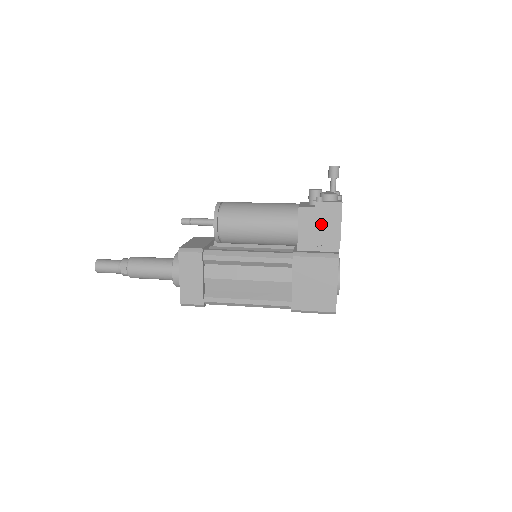
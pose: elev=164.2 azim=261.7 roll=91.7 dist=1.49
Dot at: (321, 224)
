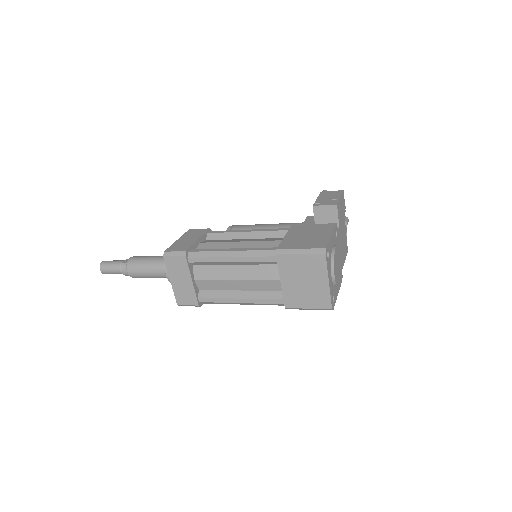
Dot at: (323, 198)
